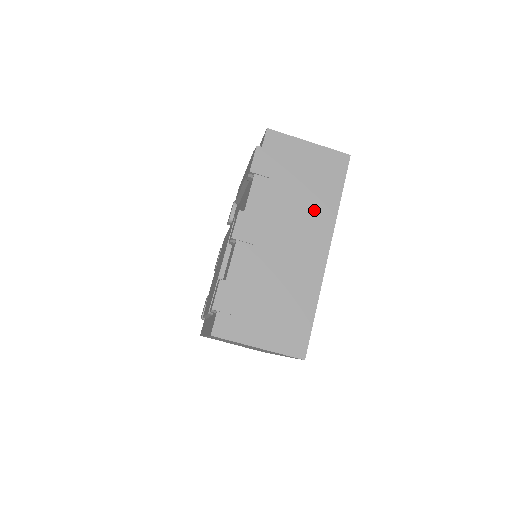
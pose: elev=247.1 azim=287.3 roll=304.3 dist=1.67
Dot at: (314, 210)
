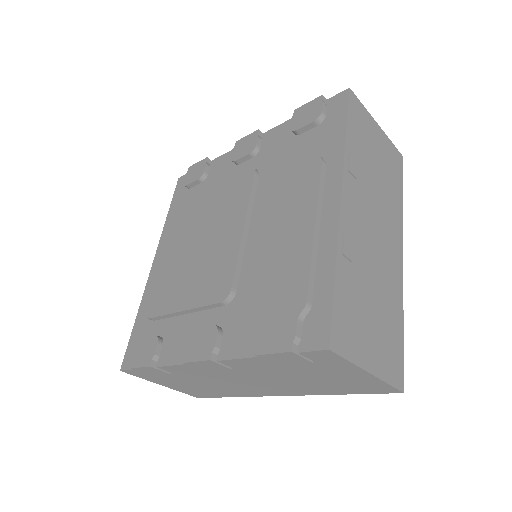
Dot at: (301, 387)
